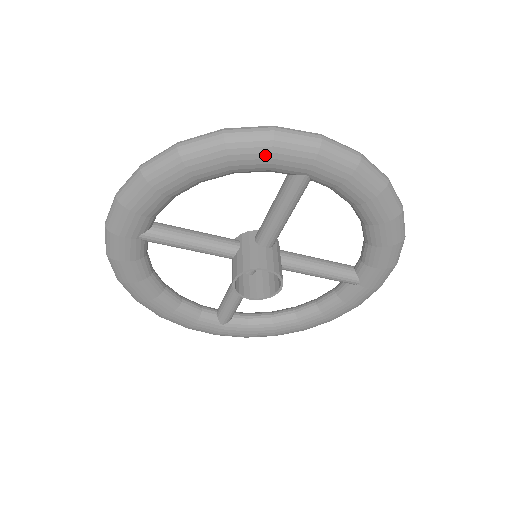
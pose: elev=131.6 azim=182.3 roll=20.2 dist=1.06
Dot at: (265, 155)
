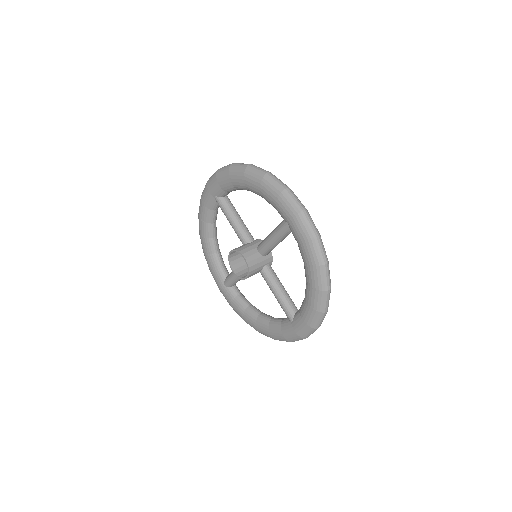
Dot at: (274, 197)
